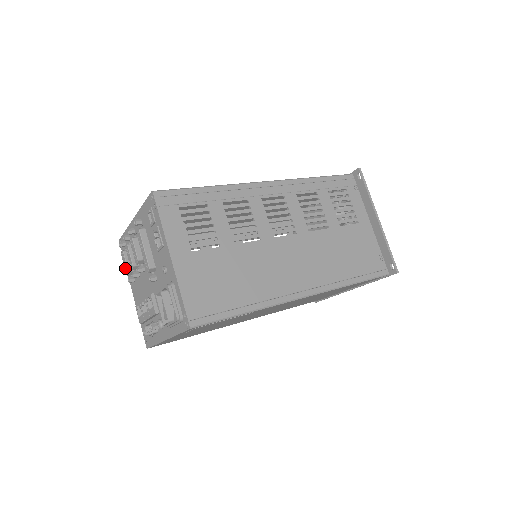
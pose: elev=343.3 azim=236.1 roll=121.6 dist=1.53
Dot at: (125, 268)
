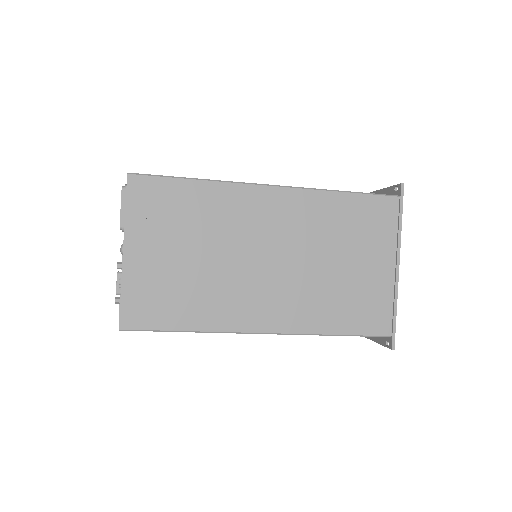
Dot at: occluded
